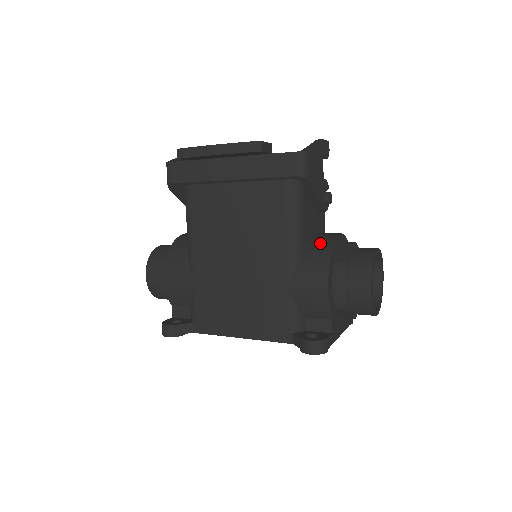
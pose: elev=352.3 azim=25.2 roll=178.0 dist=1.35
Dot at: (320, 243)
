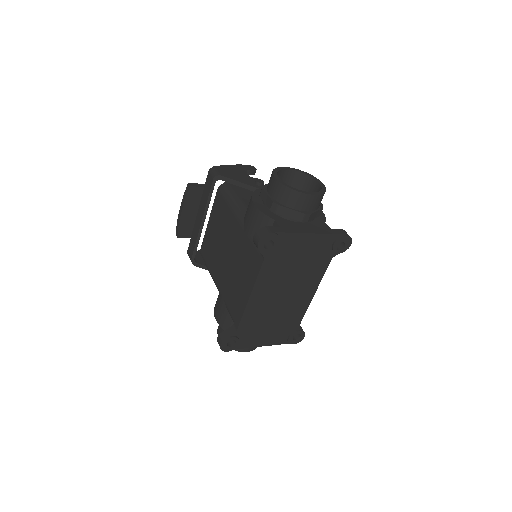
Dot at: occluded
